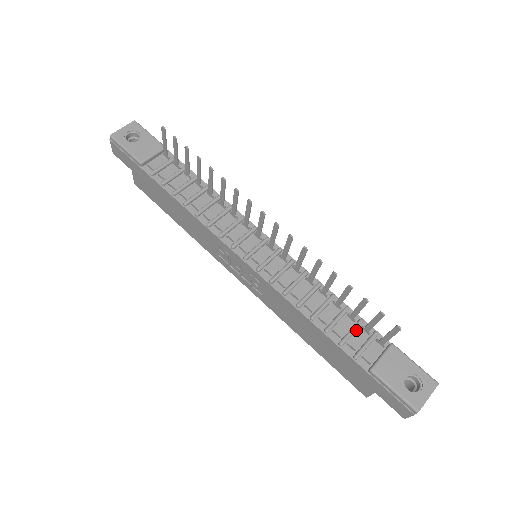
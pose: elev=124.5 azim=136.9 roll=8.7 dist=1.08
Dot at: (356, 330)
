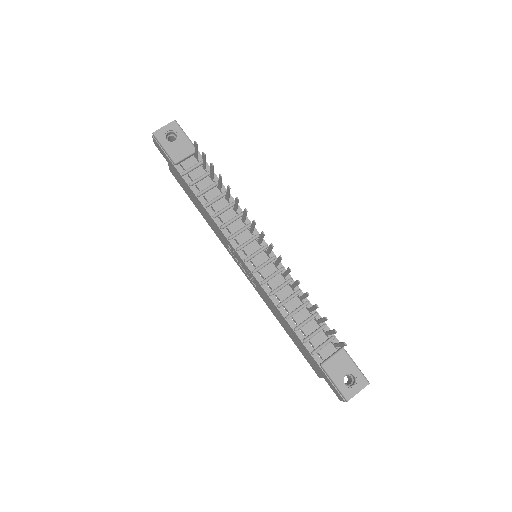
Dot at: (319, 332)
